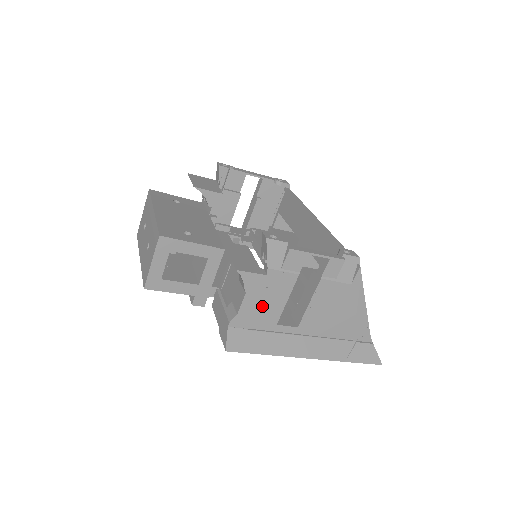
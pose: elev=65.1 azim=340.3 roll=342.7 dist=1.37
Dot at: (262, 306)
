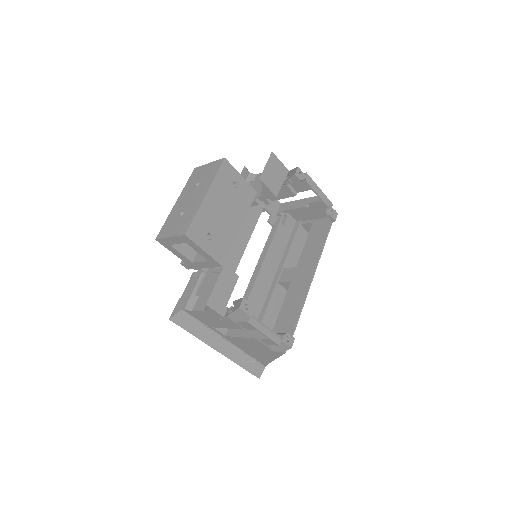
Dot at: (210, 319)
